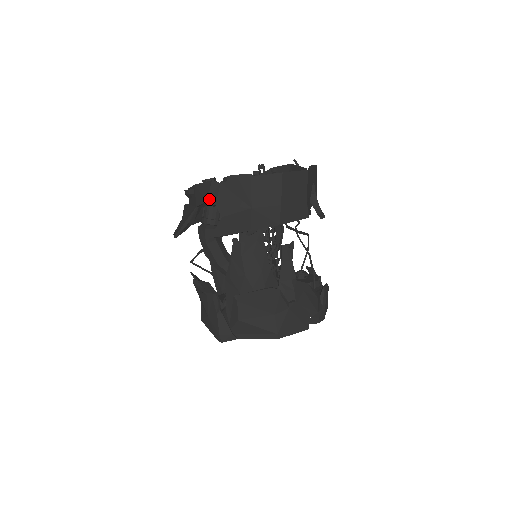
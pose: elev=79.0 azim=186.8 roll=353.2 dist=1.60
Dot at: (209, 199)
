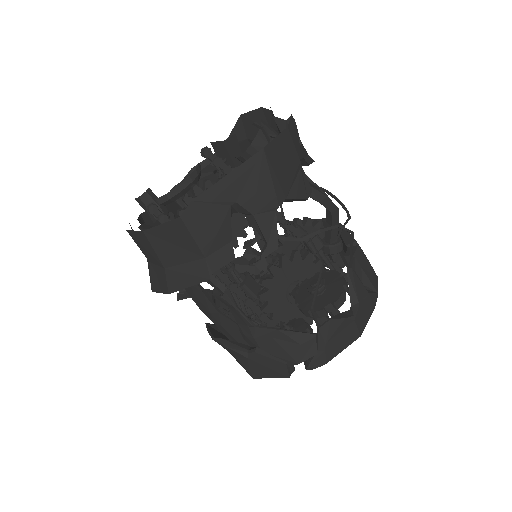
Dot at: occluded
